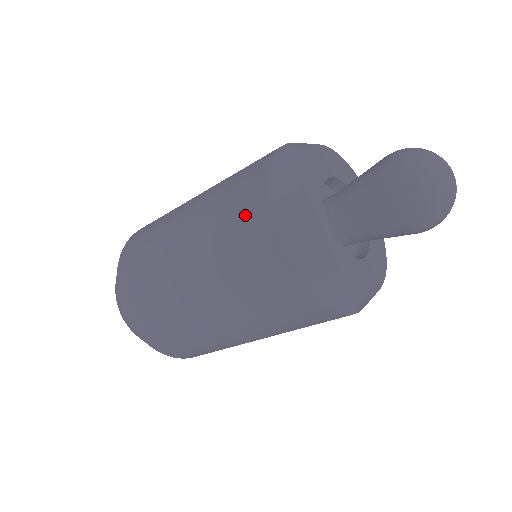
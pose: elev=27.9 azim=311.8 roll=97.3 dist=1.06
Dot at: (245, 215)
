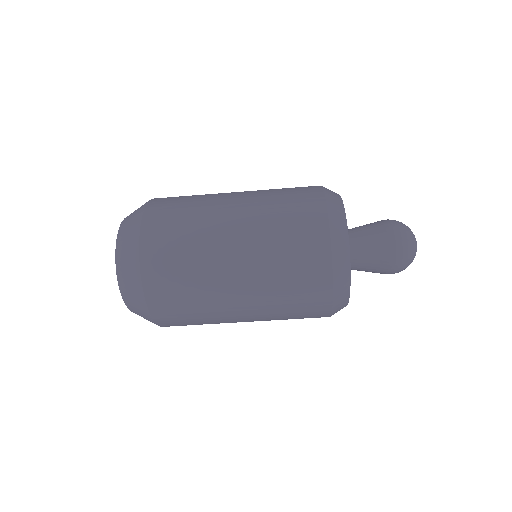
Dot at: occluded
